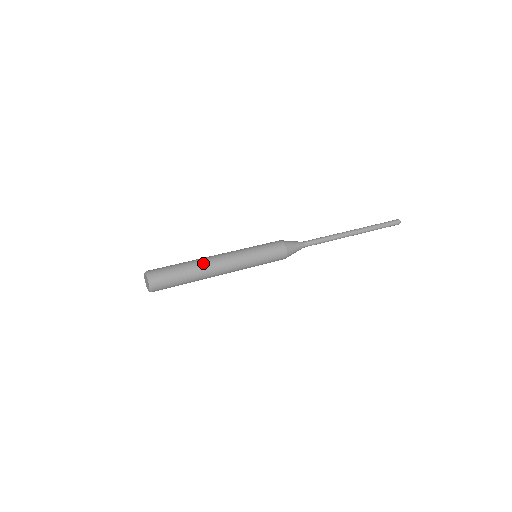
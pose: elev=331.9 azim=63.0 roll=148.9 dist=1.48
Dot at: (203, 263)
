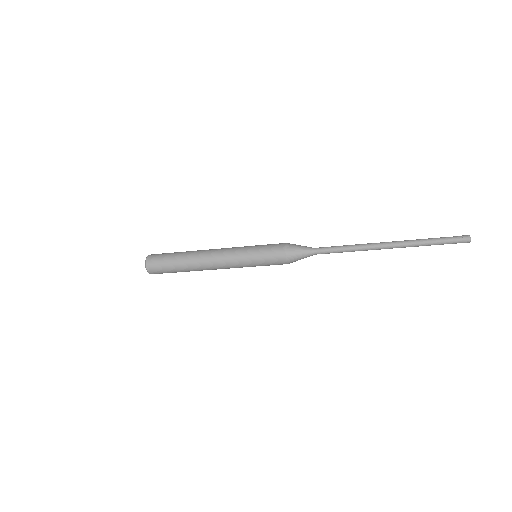
Dot at: (198, 250)
